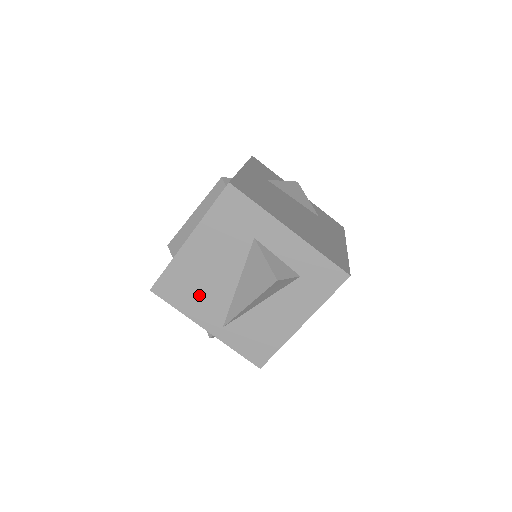
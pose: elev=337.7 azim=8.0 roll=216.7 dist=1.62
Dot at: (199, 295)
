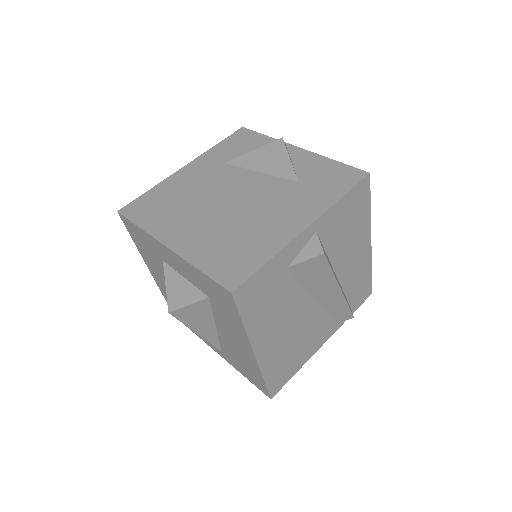
Dot at: occluded
